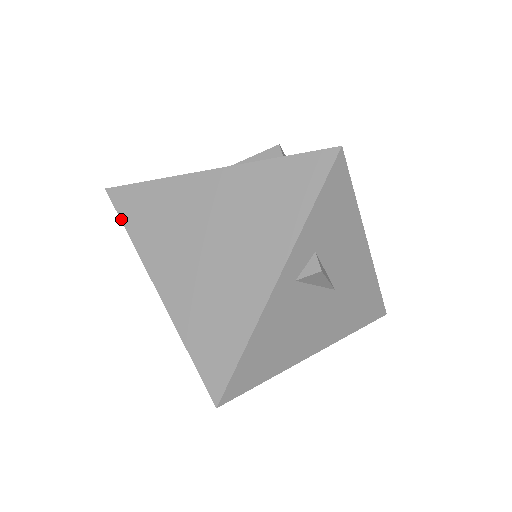
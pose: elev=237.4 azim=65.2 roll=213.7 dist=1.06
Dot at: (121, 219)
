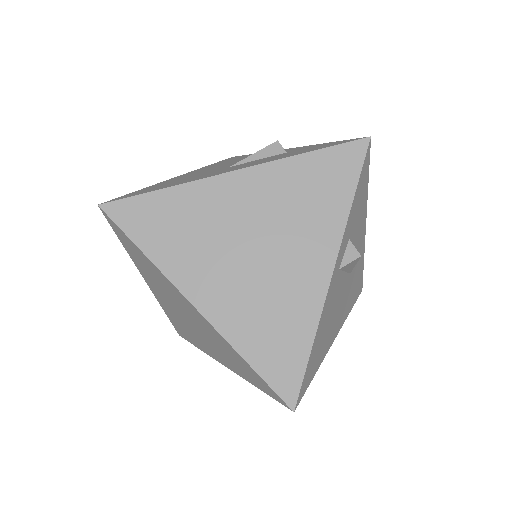
Dot at: (129, 237)
